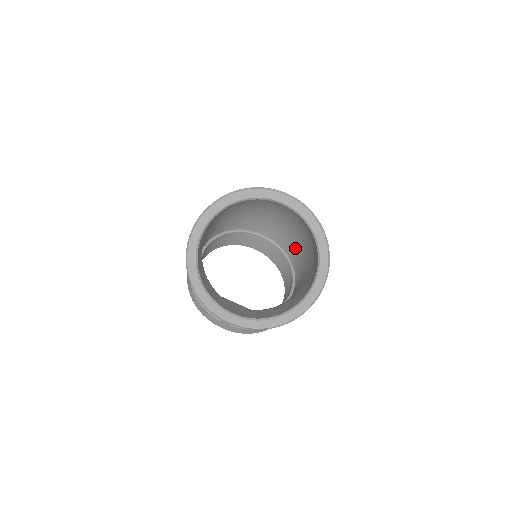
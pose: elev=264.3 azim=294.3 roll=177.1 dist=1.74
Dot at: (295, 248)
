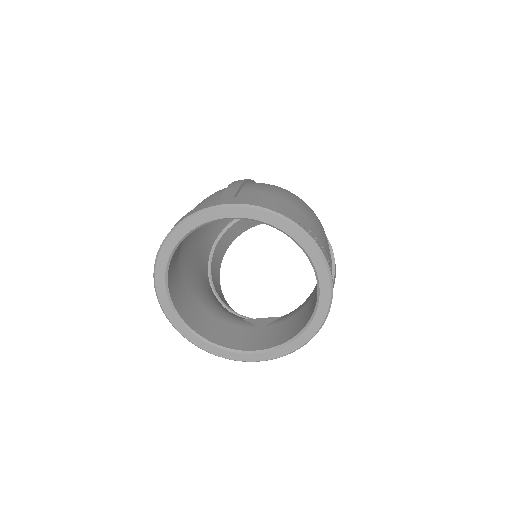
Dot at: occluded
